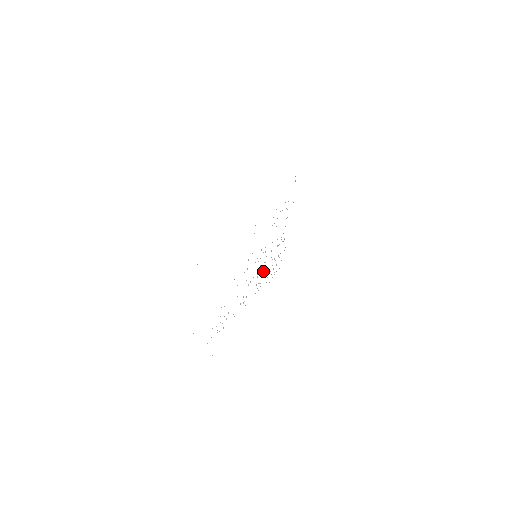
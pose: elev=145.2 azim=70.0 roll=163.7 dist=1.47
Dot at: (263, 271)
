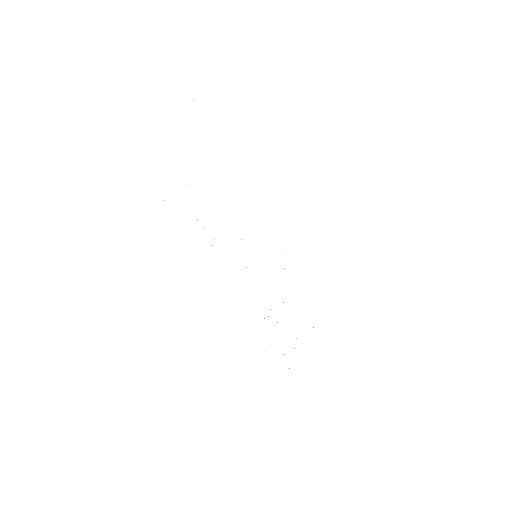
Dot at: occluded
